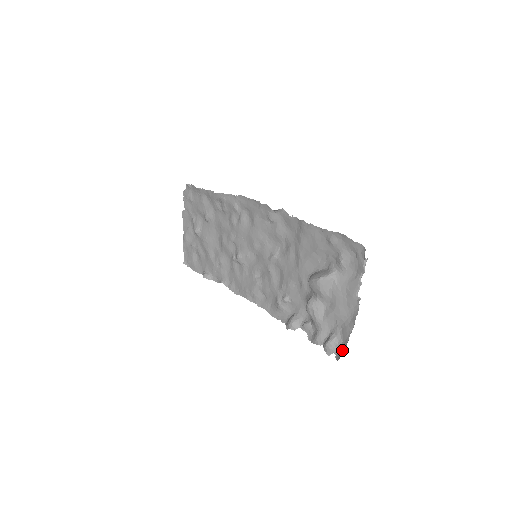
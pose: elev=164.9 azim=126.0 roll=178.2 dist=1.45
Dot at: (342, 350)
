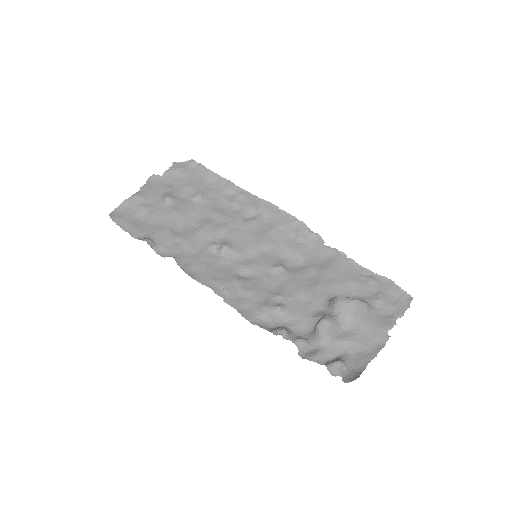
Dot at: (355, 374)
